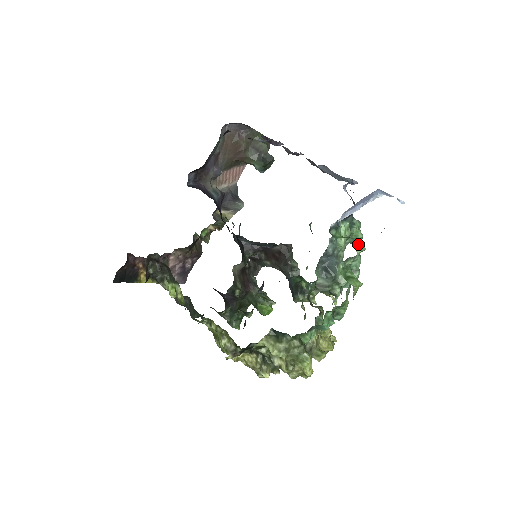
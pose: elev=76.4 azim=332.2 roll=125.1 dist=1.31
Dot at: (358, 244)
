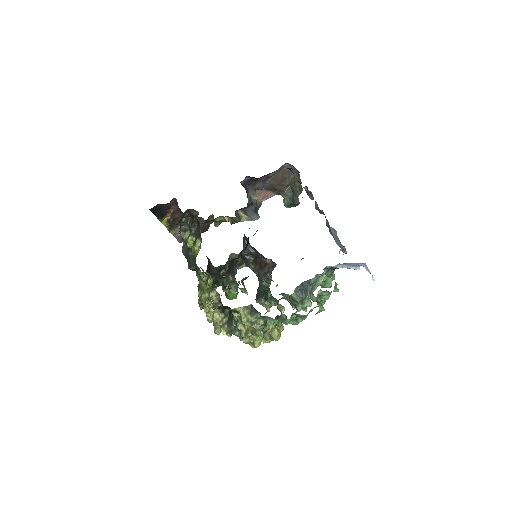
Dot at: (336, 286)
